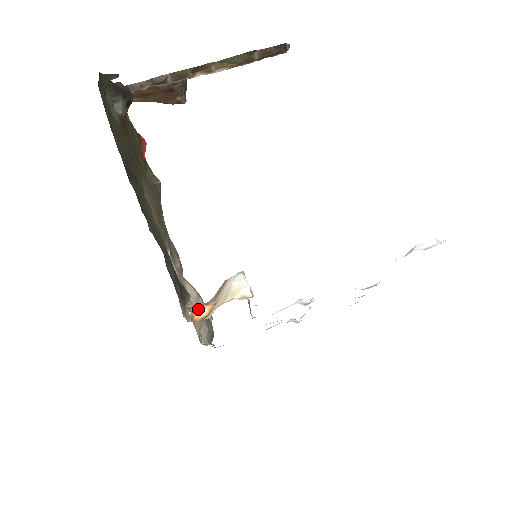
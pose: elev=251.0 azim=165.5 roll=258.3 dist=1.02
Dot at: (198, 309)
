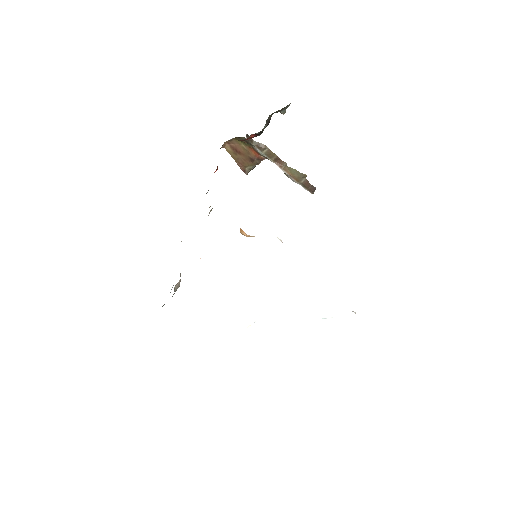
Dot at: occluded
